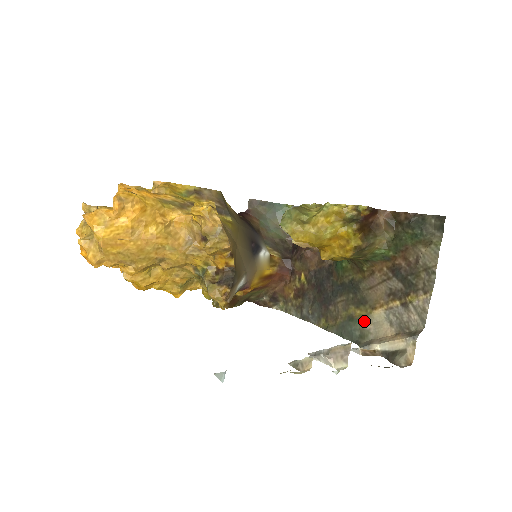
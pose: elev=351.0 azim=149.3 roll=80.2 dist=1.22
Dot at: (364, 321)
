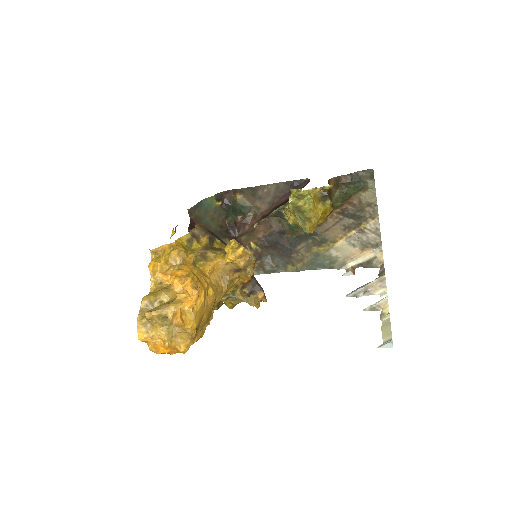
Dot at: (330, 253)
